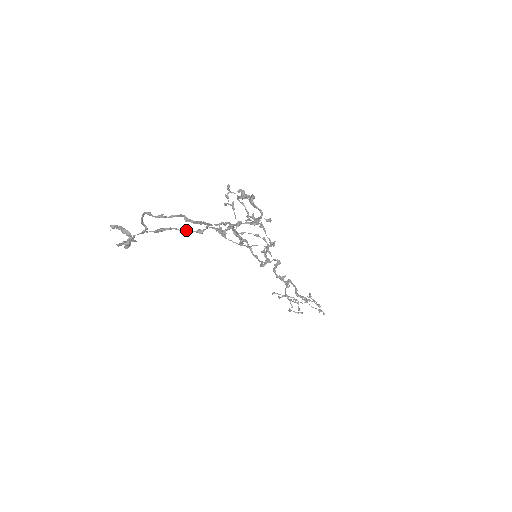
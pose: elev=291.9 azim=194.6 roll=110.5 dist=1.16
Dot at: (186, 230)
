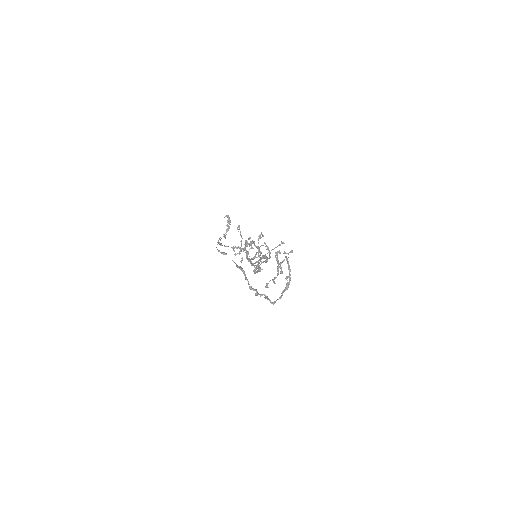
Dot at: occluded
